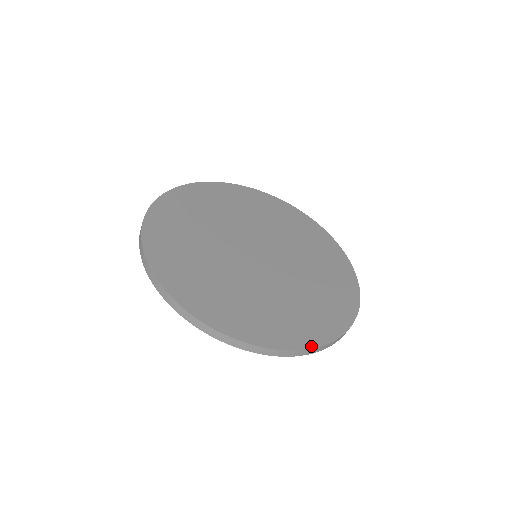
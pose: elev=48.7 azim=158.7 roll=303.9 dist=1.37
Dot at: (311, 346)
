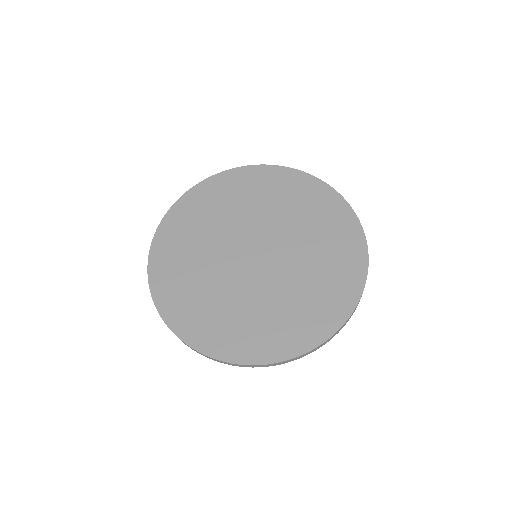
Dot at: (204, 352)
